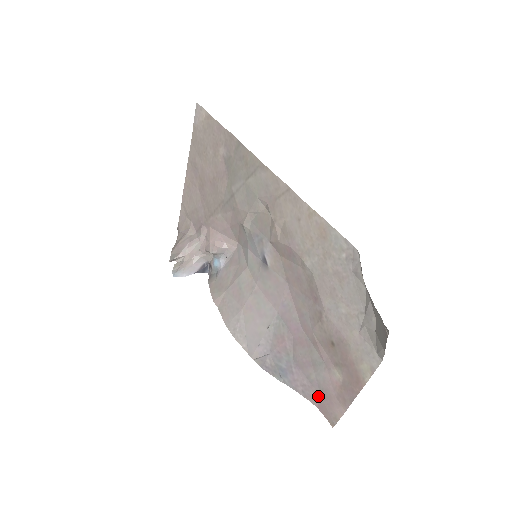
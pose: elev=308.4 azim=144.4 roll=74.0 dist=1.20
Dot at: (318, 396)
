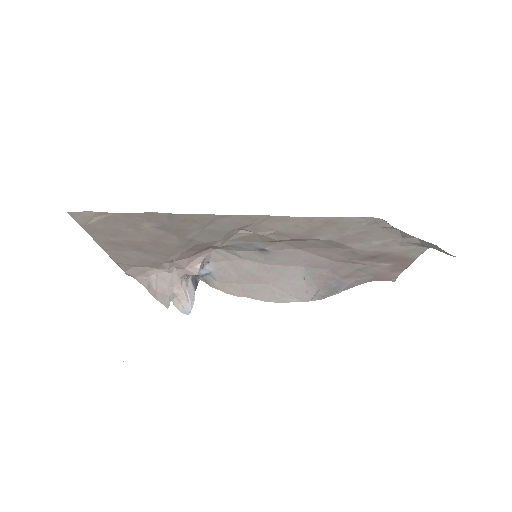
Dot at: (373, 278)
